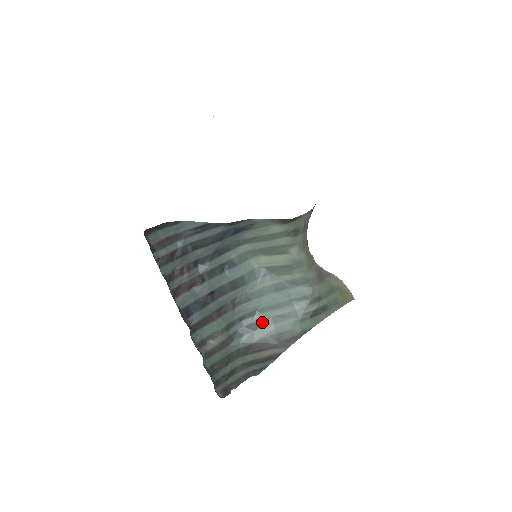
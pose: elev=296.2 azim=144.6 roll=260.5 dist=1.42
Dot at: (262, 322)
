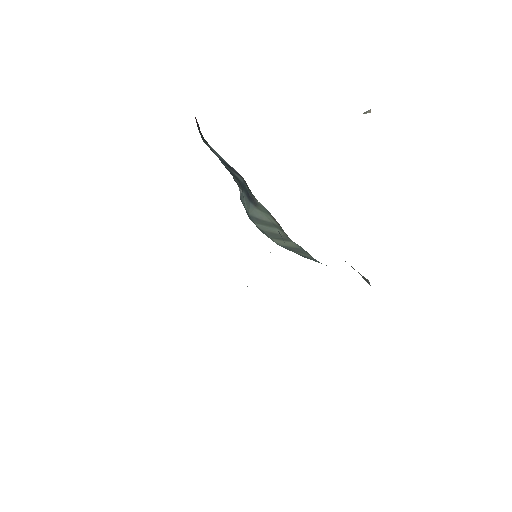
Dot at: occluded
